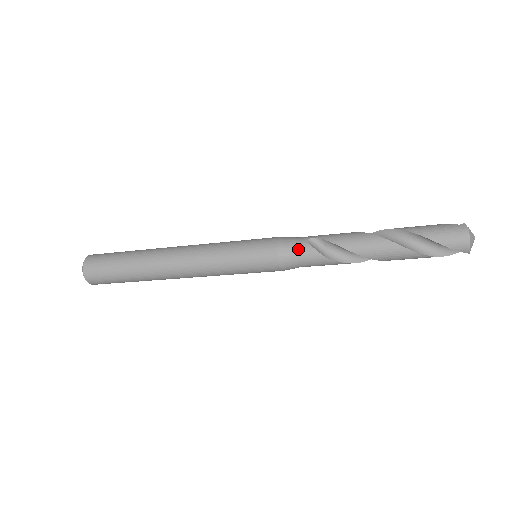
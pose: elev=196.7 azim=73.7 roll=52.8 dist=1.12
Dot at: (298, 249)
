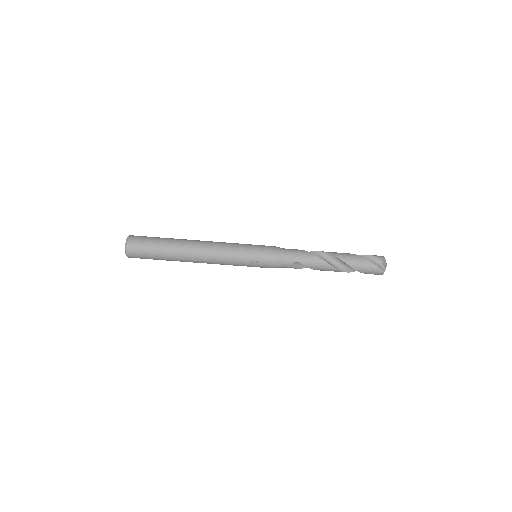
Dot at: occluded
